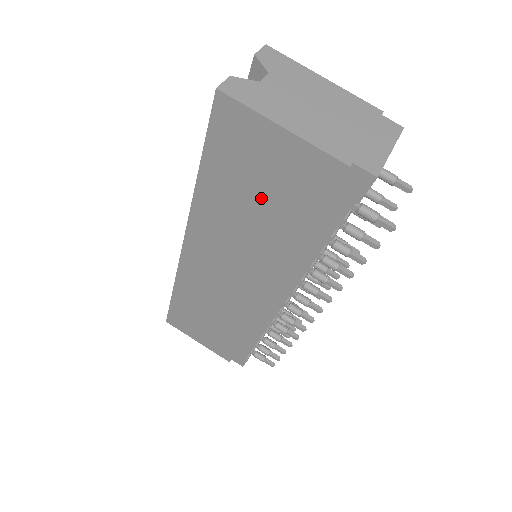
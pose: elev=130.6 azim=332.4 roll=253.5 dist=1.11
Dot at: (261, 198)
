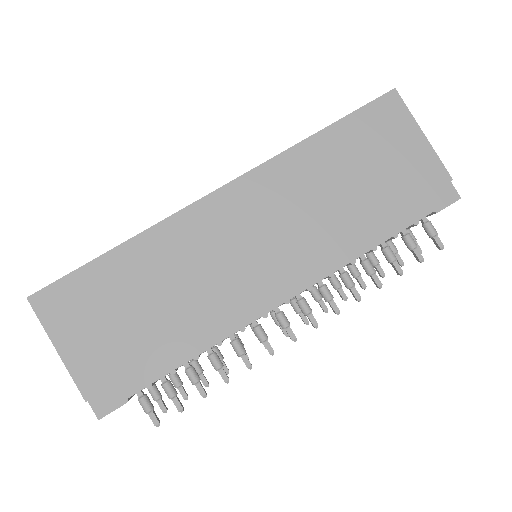
Dot at: (365, 174)
